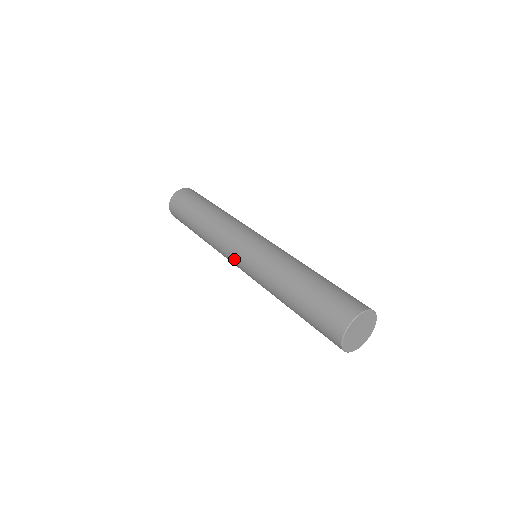
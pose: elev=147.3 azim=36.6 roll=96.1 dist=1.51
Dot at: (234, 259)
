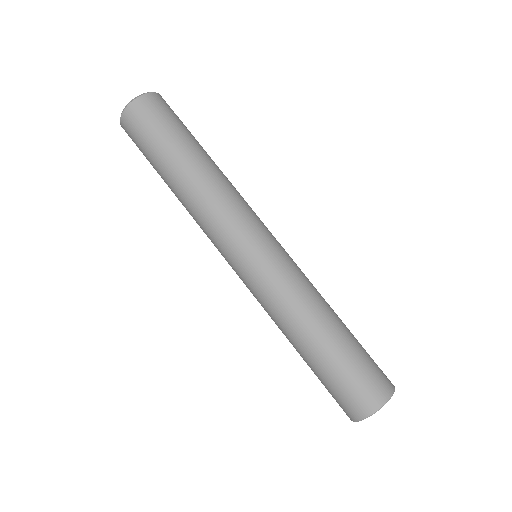
Dot at: (230, 258)
